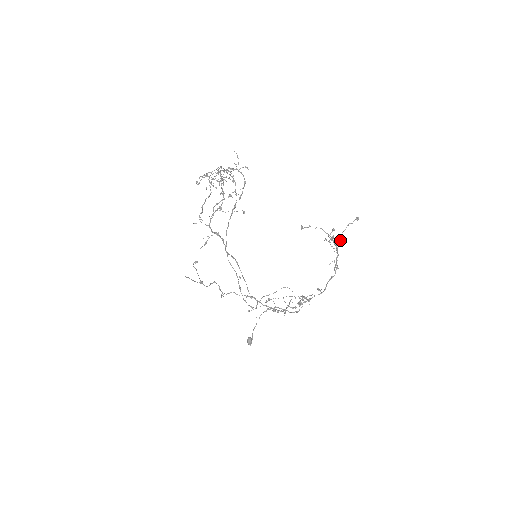
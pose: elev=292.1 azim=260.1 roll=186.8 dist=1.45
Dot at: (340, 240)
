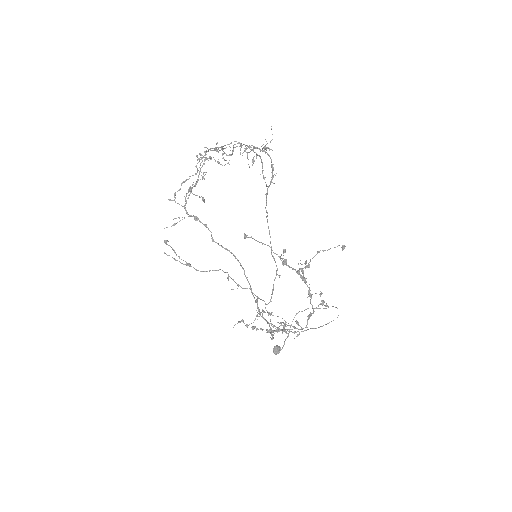
Dot at: (300, 268)
